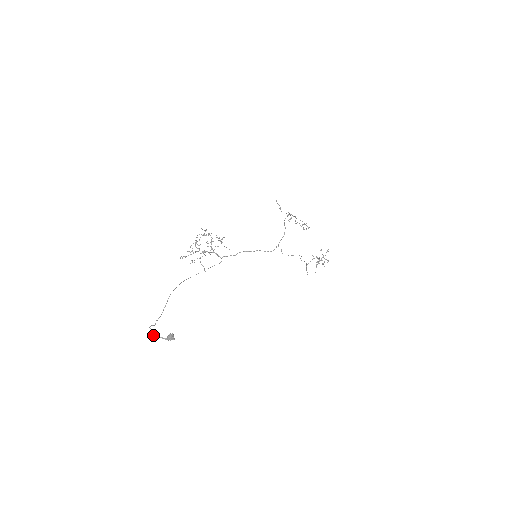
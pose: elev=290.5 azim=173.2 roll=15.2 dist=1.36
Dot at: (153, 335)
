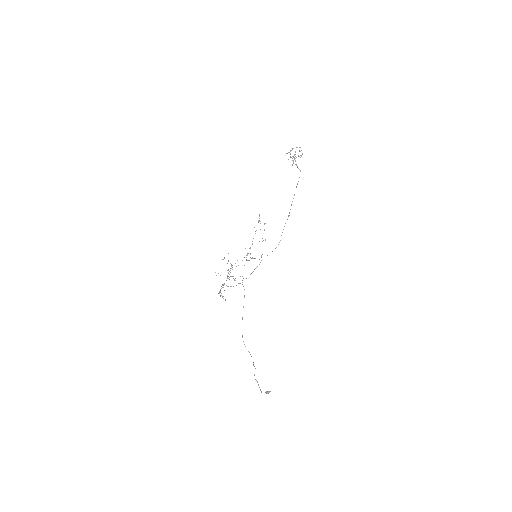
Dot at: (261, 391)
